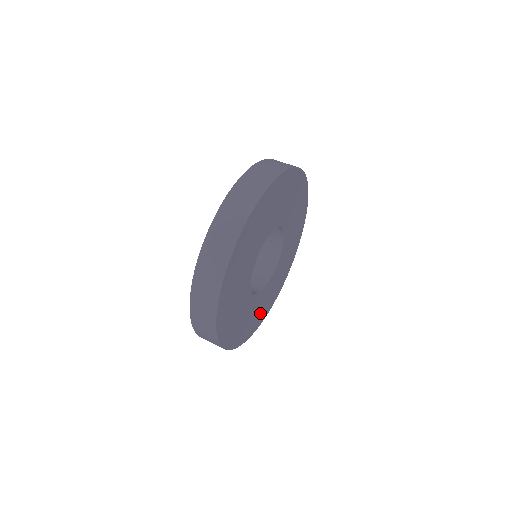
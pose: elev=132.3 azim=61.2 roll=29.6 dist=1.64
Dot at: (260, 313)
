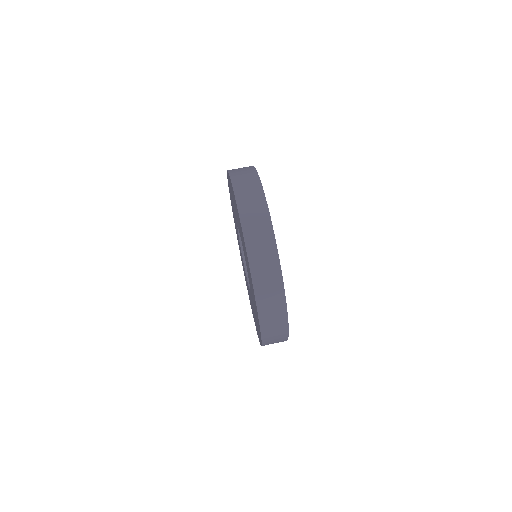
Dot at: occluded
